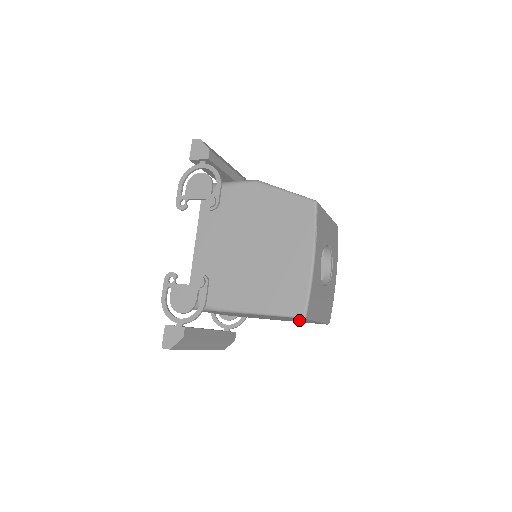
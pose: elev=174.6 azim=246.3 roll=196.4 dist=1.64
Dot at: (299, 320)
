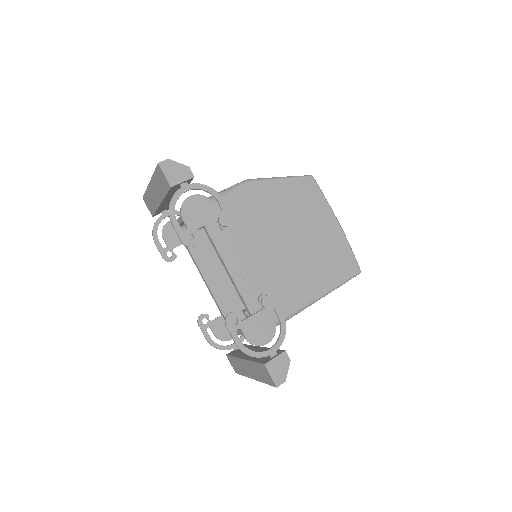
Dot at: occluded
